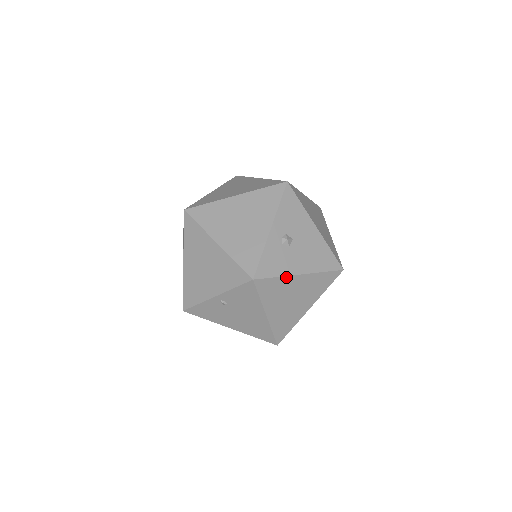
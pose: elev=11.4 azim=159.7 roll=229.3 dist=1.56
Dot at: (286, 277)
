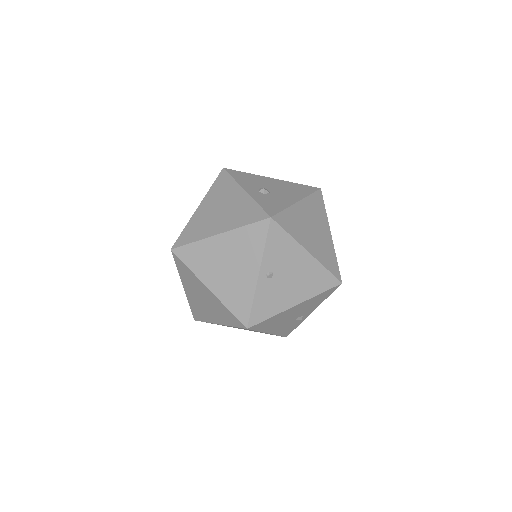
Dot at: (291, 208)
